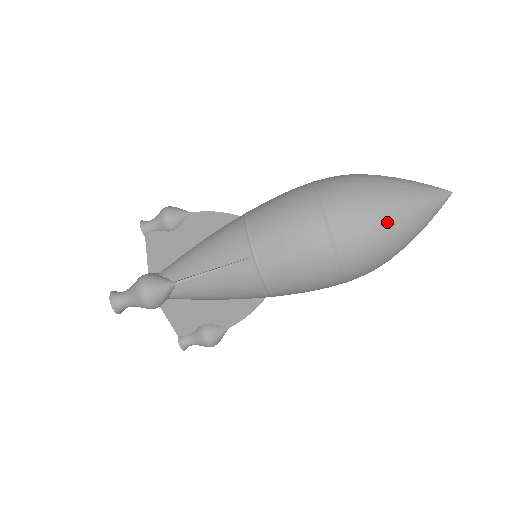
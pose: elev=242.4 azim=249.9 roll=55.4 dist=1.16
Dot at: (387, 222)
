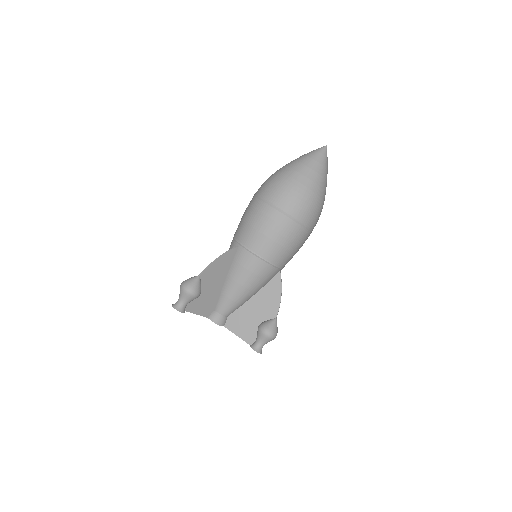
Dot at: (288, 175)
